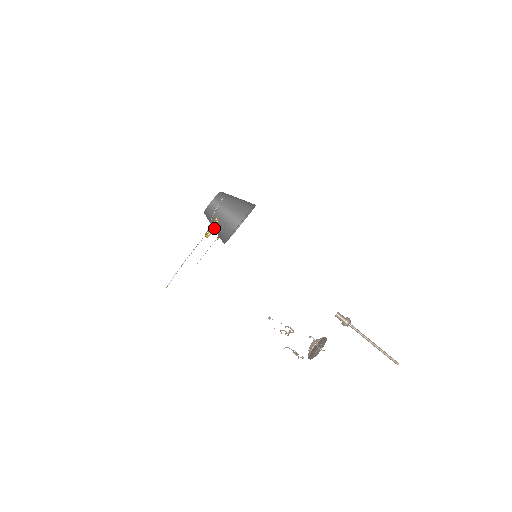
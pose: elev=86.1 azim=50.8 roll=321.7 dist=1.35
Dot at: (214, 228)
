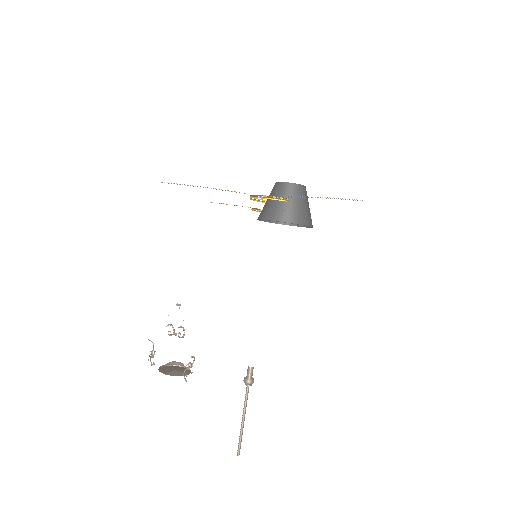
Dot at: (272, 201)
